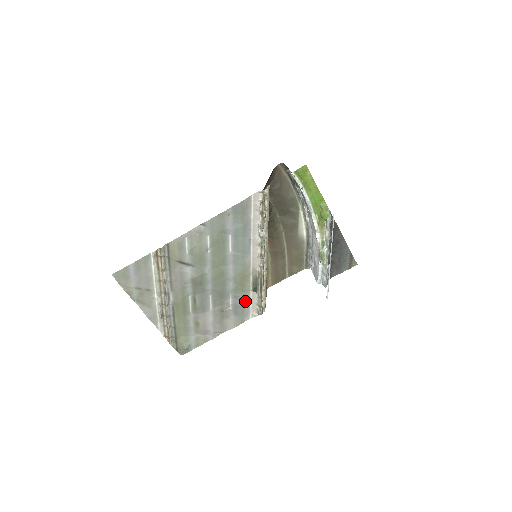
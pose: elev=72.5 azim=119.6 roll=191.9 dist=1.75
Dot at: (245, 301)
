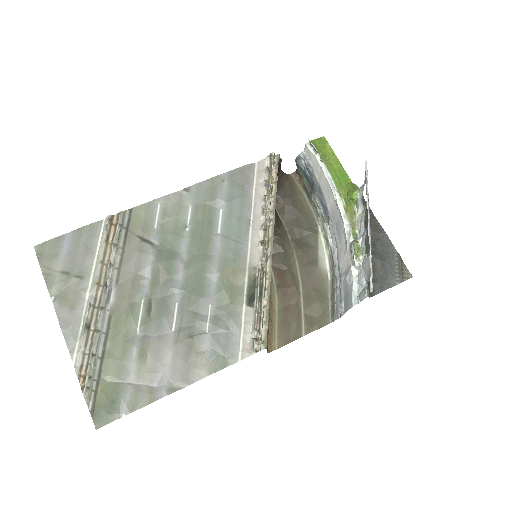
Dot at: (233, 322)
